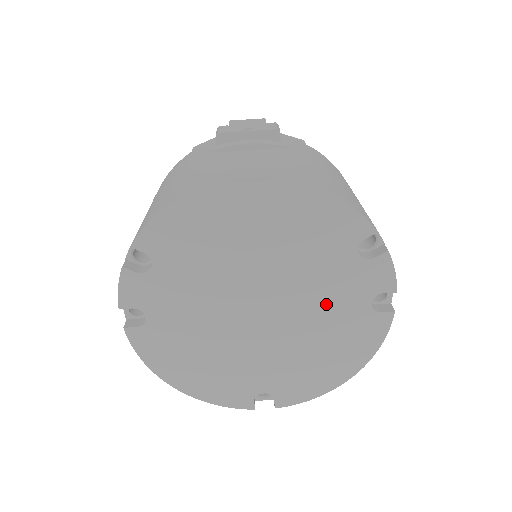
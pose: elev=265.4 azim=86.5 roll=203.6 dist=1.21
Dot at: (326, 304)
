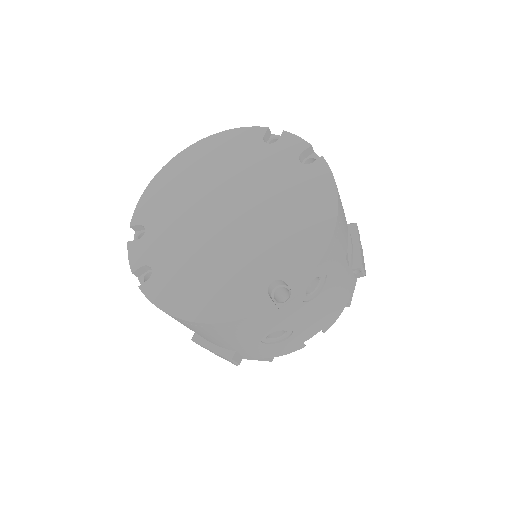
Dot at: (269, 182)
